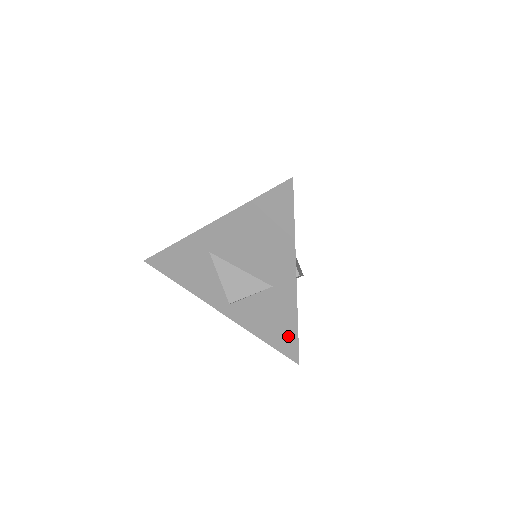
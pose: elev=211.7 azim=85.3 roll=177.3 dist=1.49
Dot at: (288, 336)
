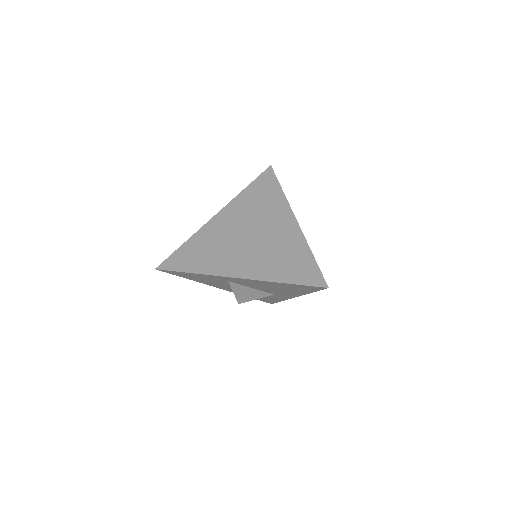
Dot at: occluded
